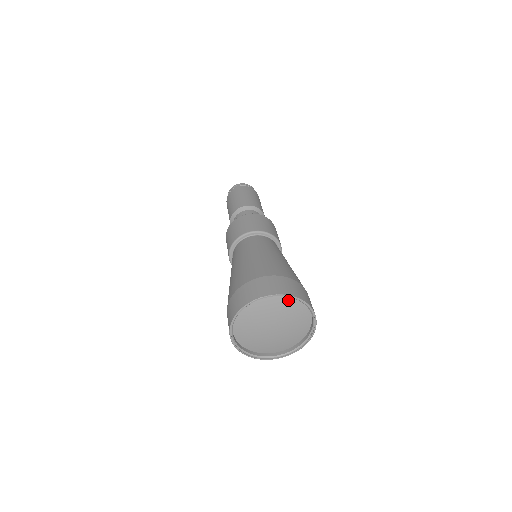
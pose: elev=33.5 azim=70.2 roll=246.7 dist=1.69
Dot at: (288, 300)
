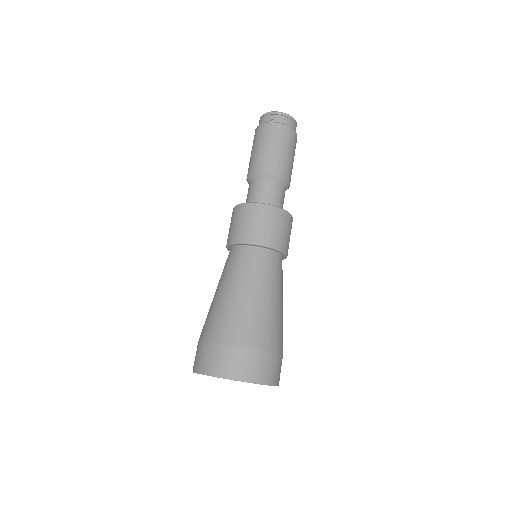
Dot at: occluded
